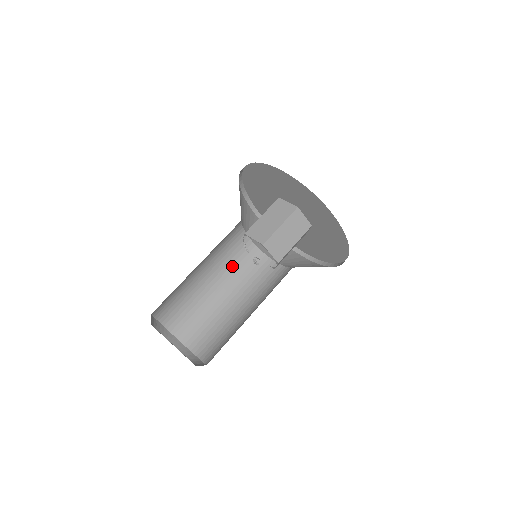
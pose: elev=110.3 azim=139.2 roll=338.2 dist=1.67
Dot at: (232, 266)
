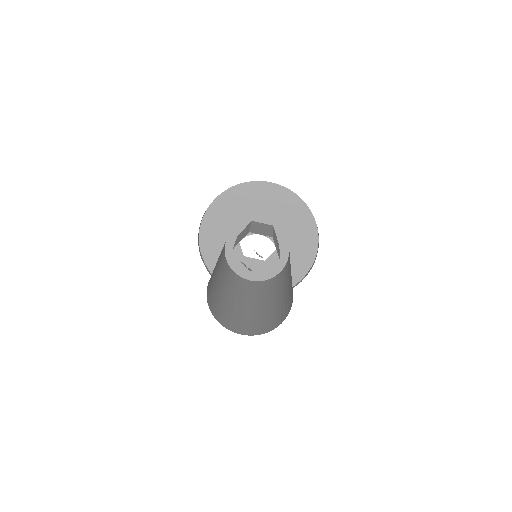
Dot at: (251, 293)
